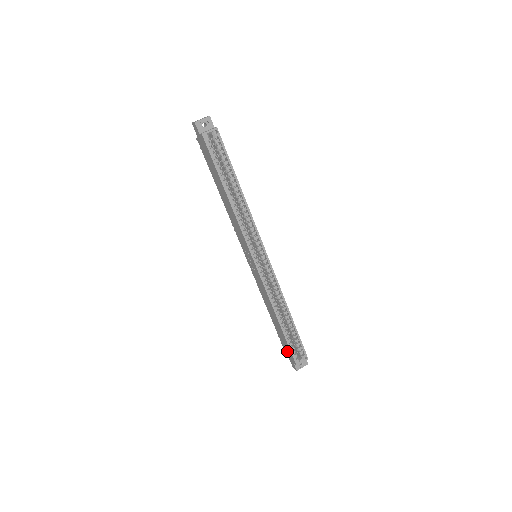
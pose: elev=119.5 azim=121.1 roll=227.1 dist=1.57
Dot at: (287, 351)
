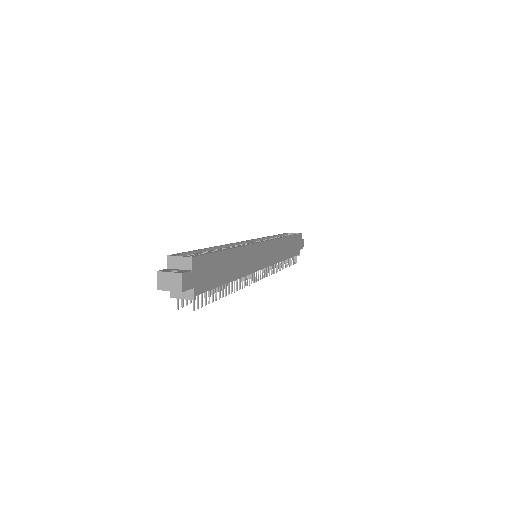
Dot at: occluded
